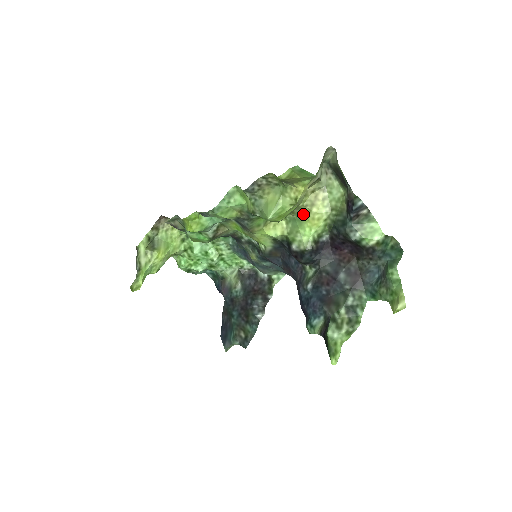
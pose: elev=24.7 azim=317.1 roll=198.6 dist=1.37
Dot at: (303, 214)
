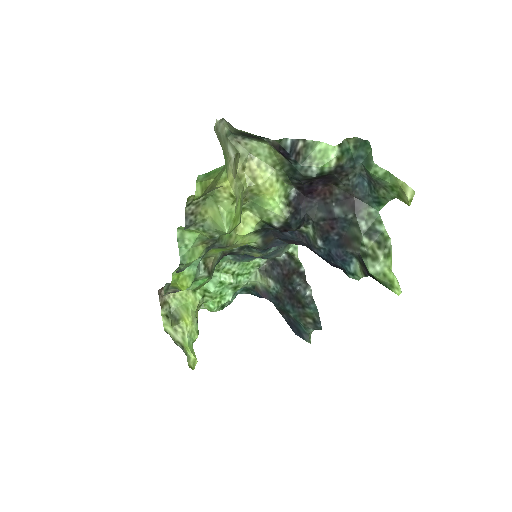
Dot at: (255, 193)
